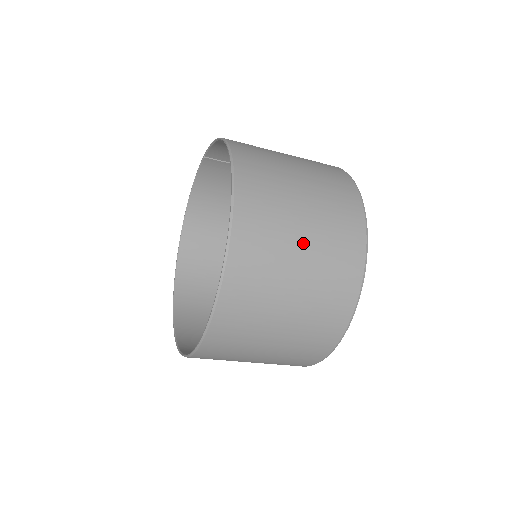
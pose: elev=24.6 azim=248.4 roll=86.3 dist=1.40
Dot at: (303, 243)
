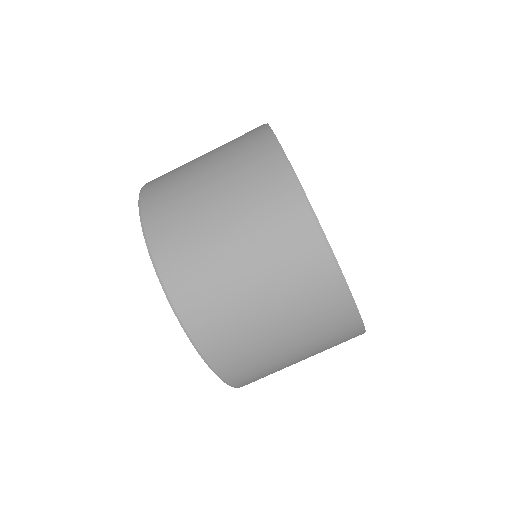
Dot at: (207, 172)
